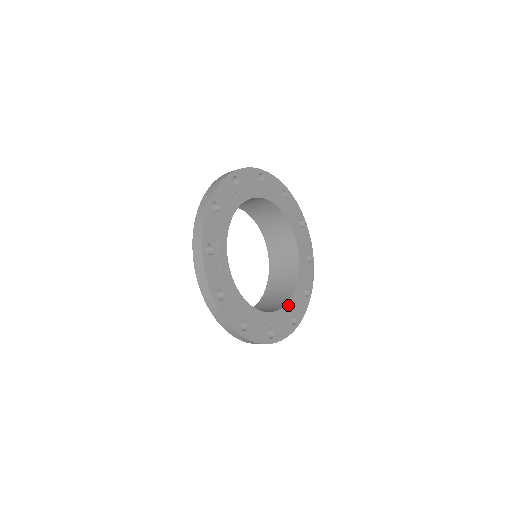
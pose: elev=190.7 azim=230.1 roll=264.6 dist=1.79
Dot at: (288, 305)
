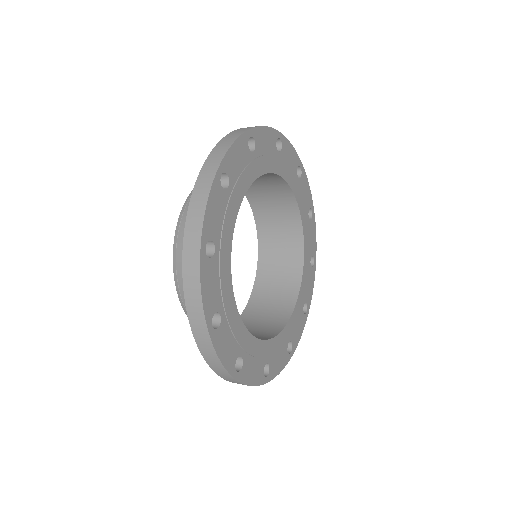
Dot at: (299, 296)
